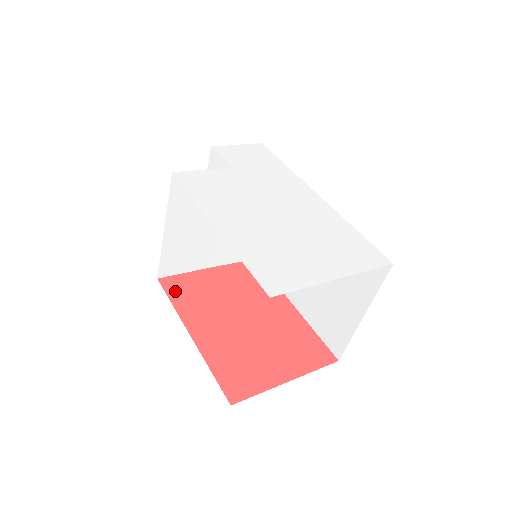
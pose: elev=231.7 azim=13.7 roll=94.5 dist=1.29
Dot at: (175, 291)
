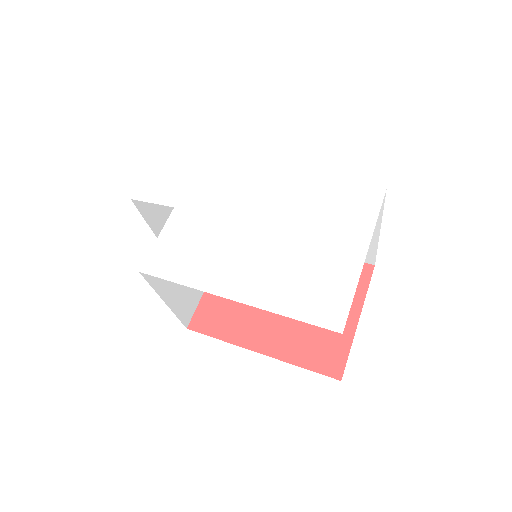
Dot at: (210, 326)
